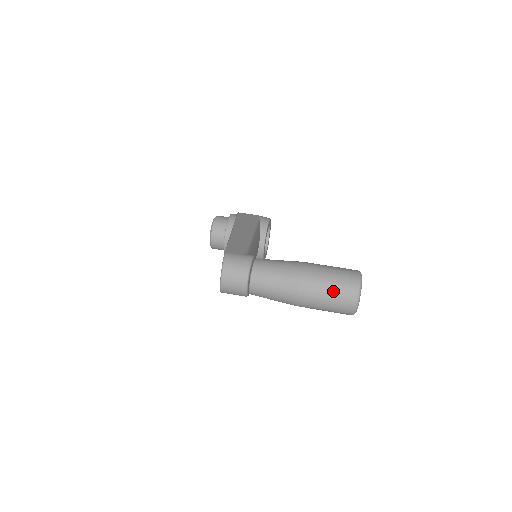
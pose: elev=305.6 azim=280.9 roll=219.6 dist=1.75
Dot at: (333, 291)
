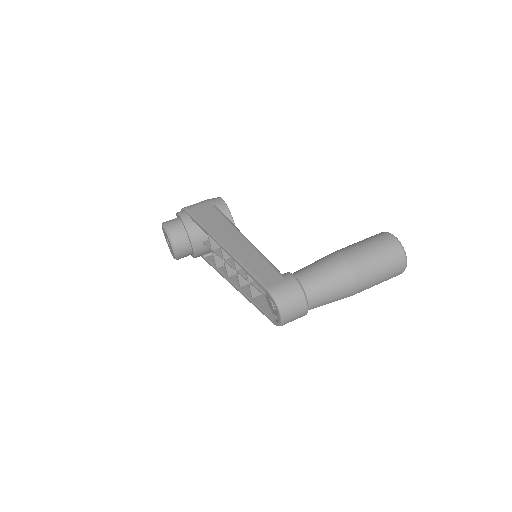
Dot at: (385, 268)
